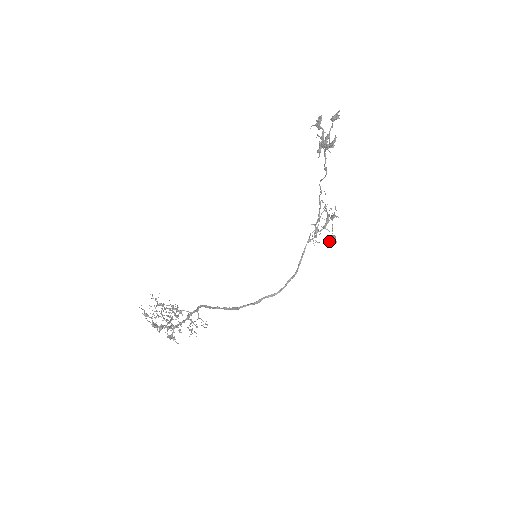
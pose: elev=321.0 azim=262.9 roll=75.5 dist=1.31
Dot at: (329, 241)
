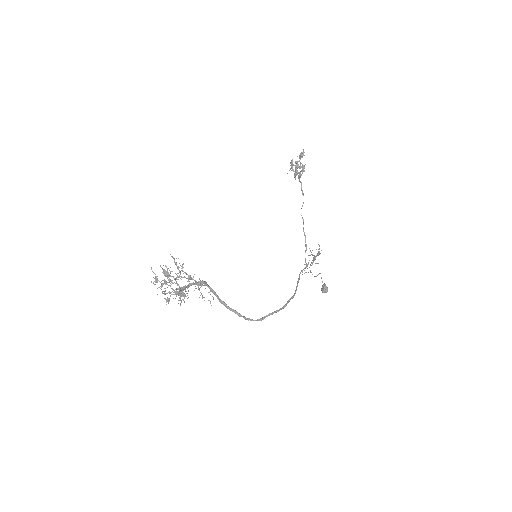
Dot at: occluded
